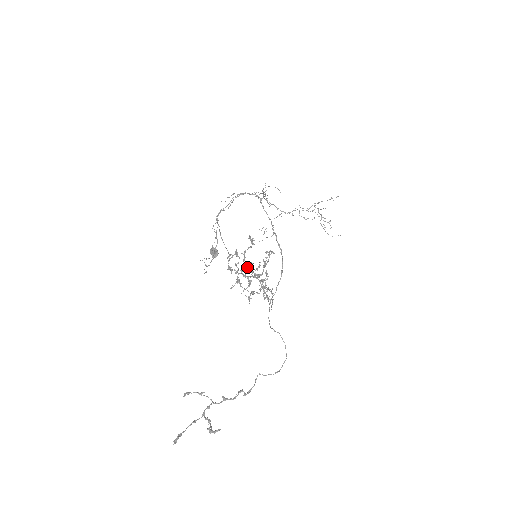
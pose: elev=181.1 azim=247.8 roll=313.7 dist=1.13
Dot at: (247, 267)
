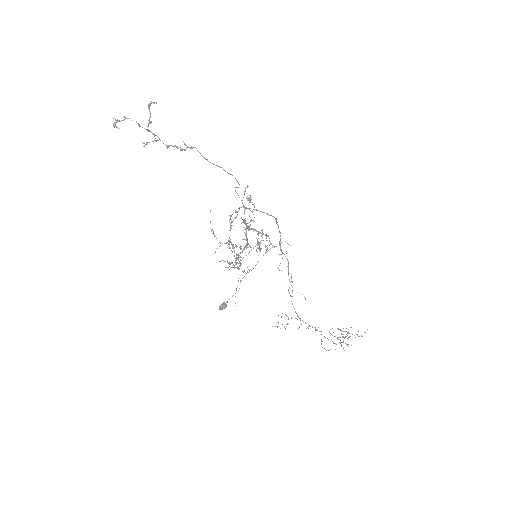
Dot at: occluded
